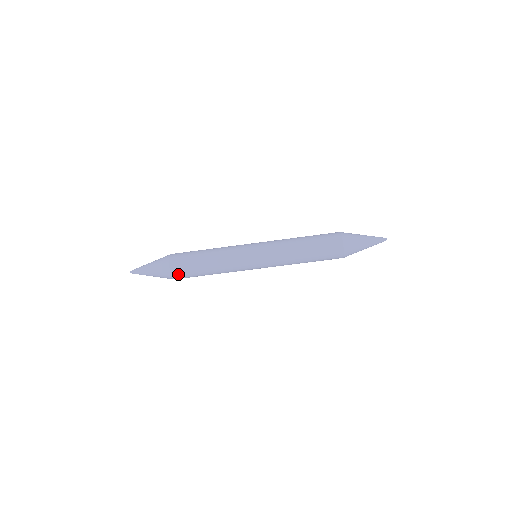
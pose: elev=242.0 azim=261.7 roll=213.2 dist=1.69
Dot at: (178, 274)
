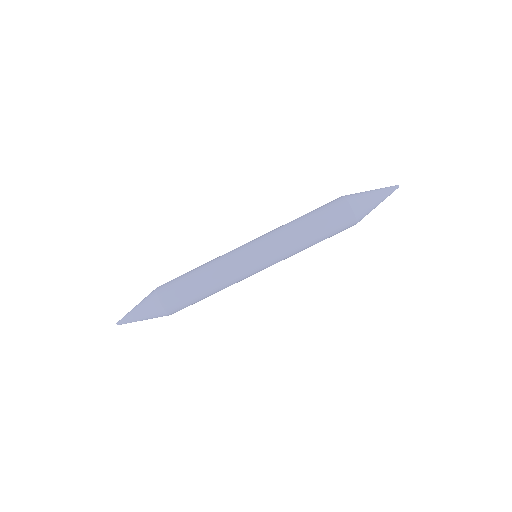
Dot at: (168, 299)
